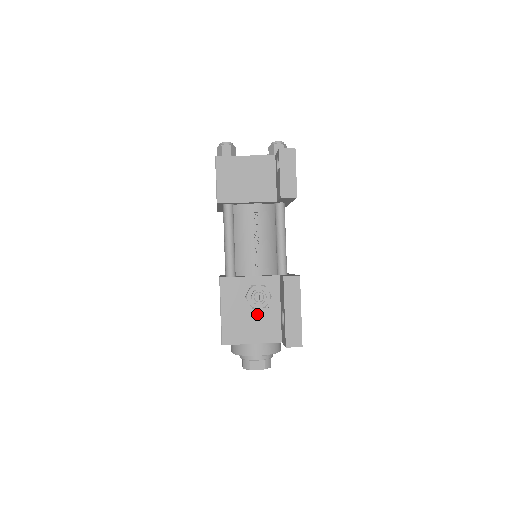
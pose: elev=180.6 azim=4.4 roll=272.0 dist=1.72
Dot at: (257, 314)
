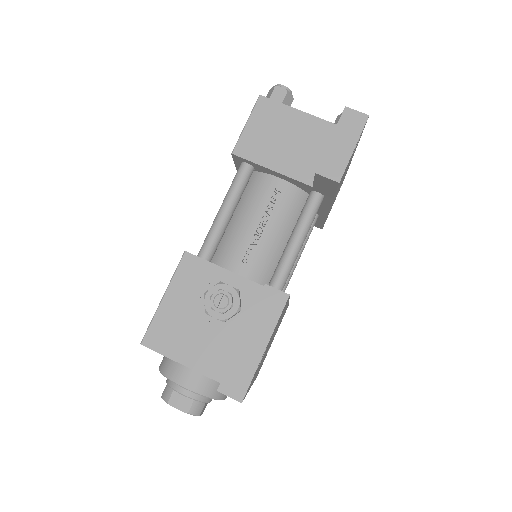
Dot at: (209, 326)
